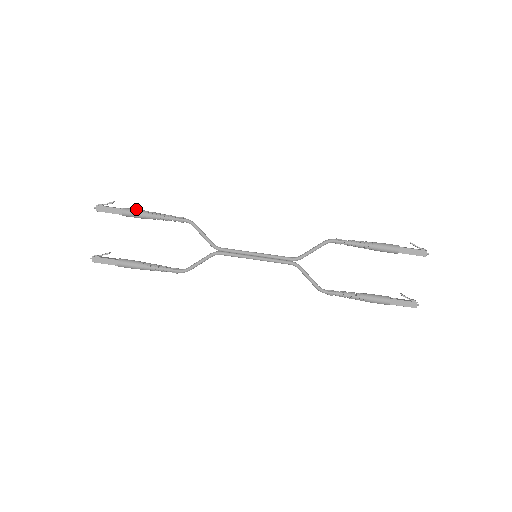
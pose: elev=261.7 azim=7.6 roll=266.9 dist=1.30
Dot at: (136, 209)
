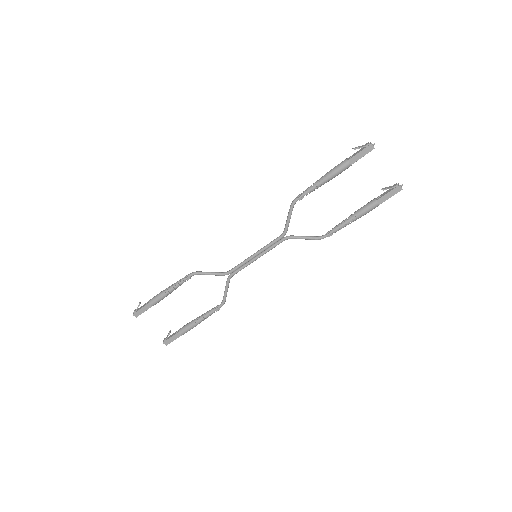
Dot at: (156, 296)
